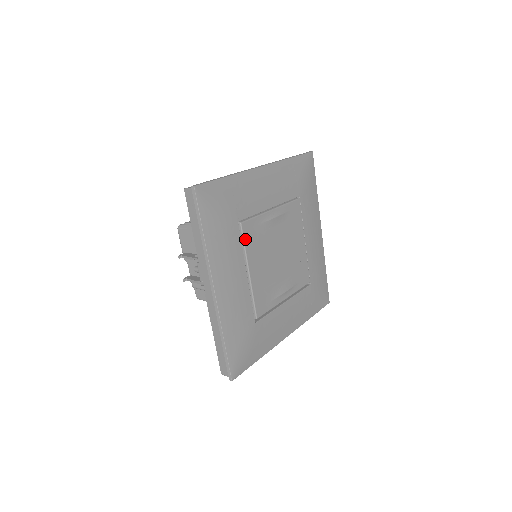
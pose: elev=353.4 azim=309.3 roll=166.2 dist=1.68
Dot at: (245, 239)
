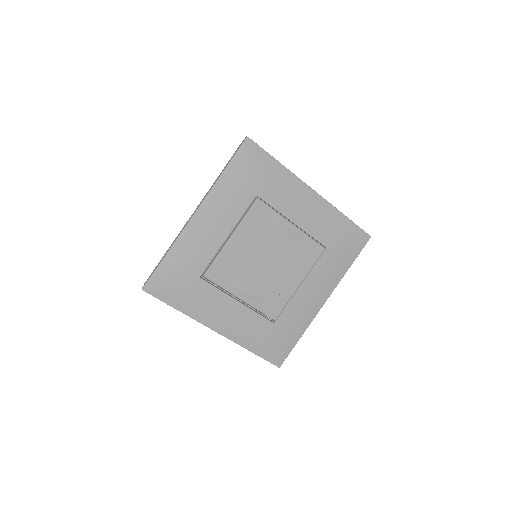
Dot at: (250, 212)
